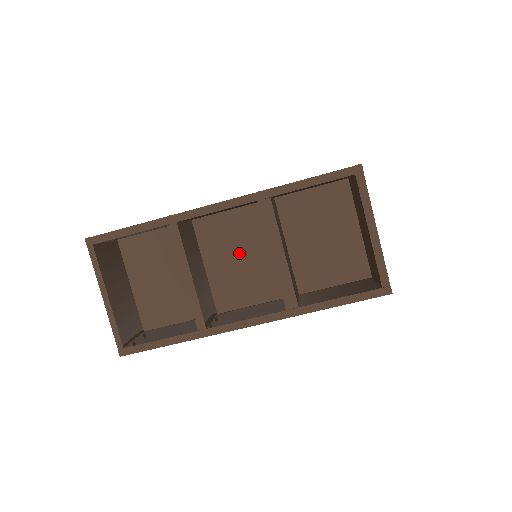
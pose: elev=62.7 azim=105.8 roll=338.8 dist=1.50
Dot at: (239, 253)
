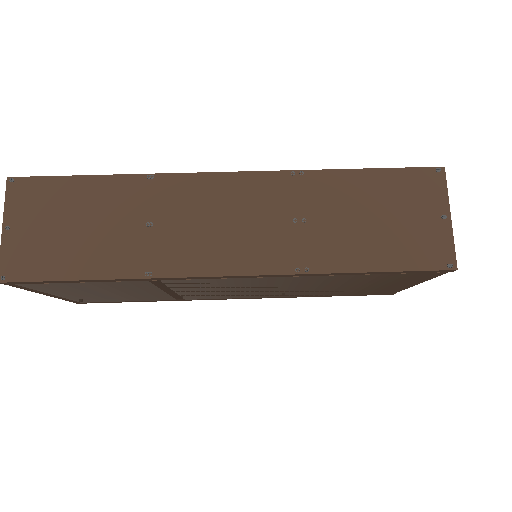
Dot at: occluded
